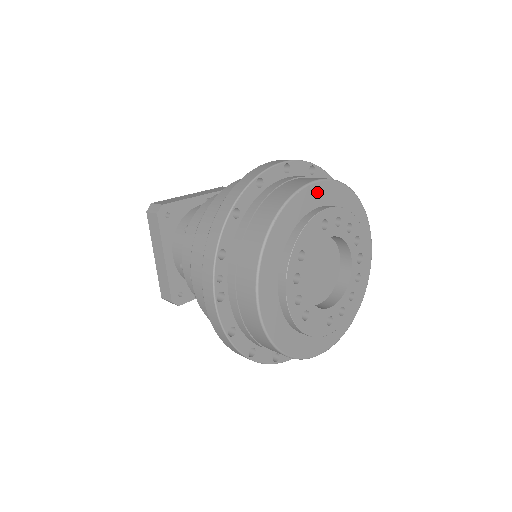
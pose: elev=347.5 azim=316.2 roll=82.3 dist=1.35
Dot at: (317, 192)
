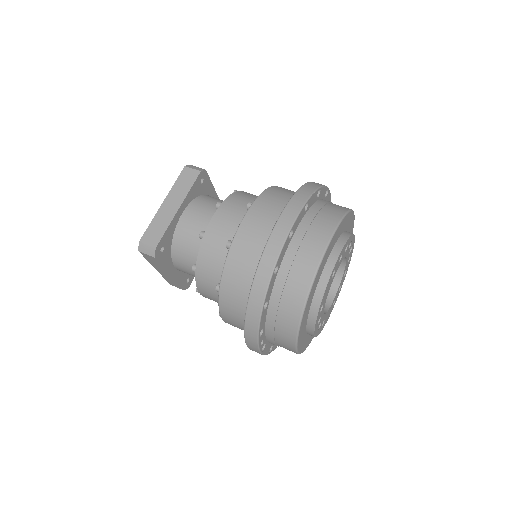
Dot at: (326, 256)
